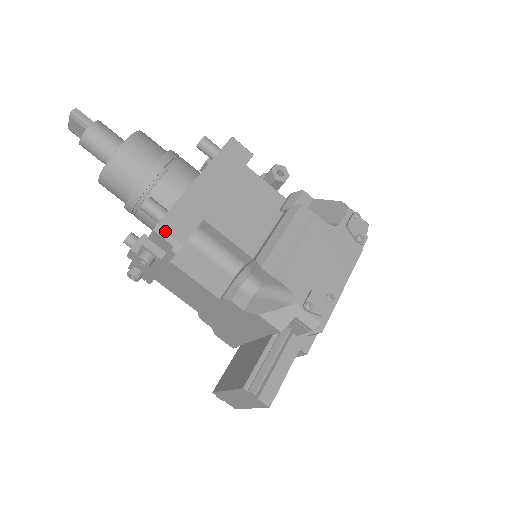
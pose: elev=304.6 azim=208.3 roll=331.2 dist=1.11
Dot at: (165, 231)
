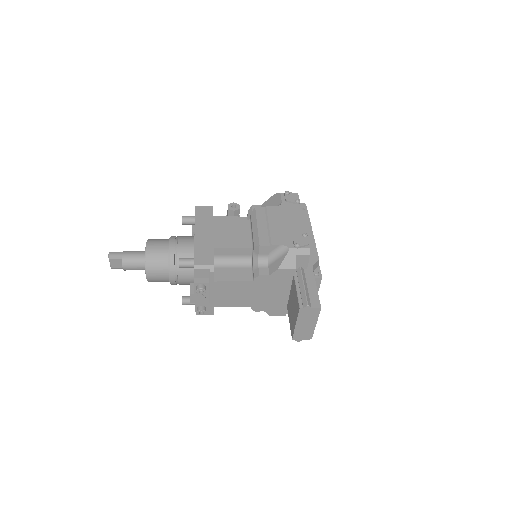
Dot at: (200, 265)
